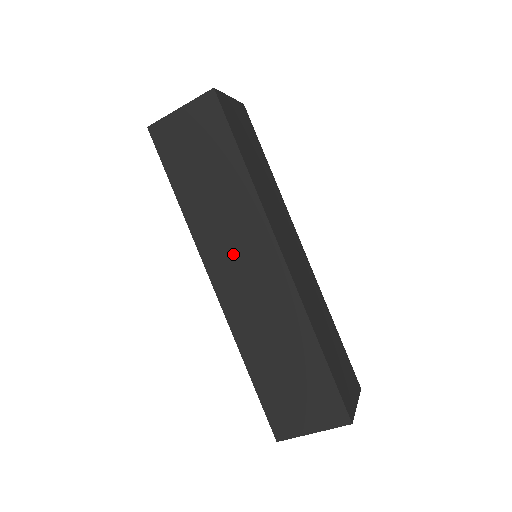
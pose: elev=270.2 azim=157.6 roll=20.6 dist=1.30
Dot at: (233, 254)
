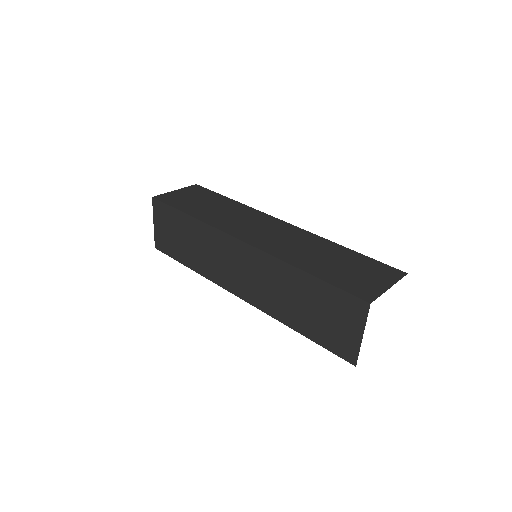
Dot at: (249, 226)
